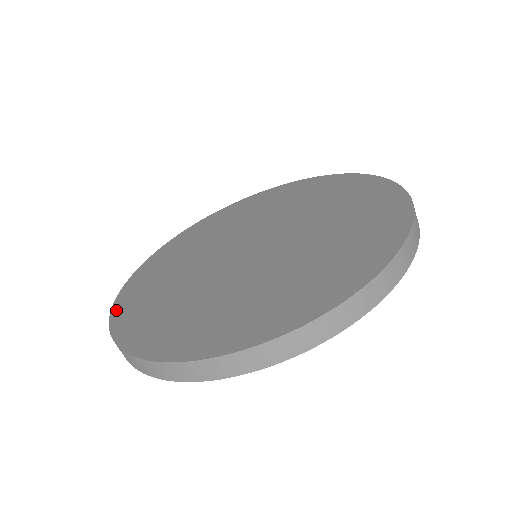
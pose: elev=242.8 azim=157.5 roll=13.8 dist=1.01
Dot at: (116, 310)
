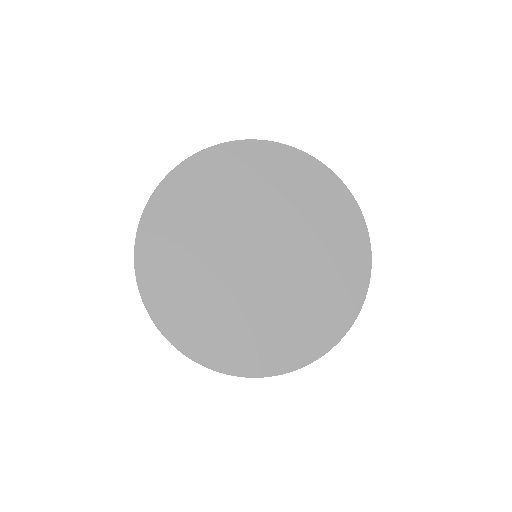
Dot at: (147, 296)
